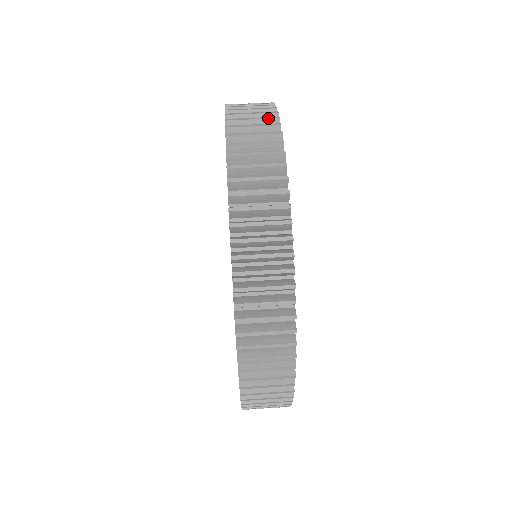
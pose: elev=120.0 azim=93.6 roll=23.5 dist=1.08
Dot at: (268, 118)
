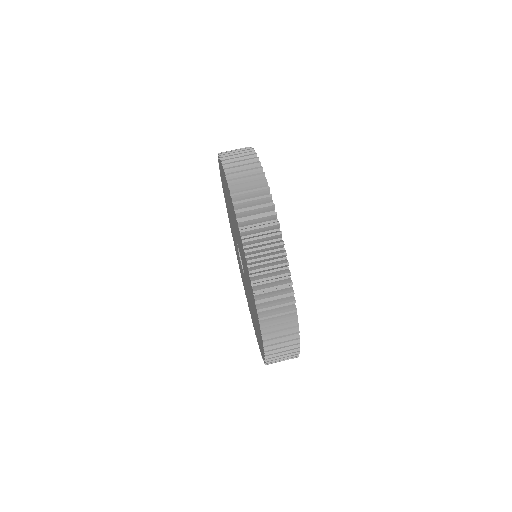
Dot at: (249, 155)
